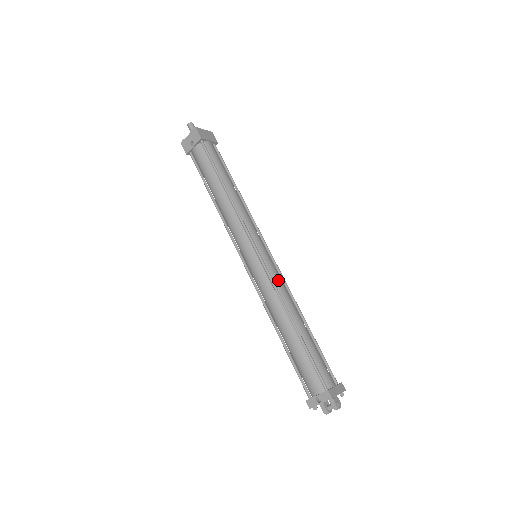
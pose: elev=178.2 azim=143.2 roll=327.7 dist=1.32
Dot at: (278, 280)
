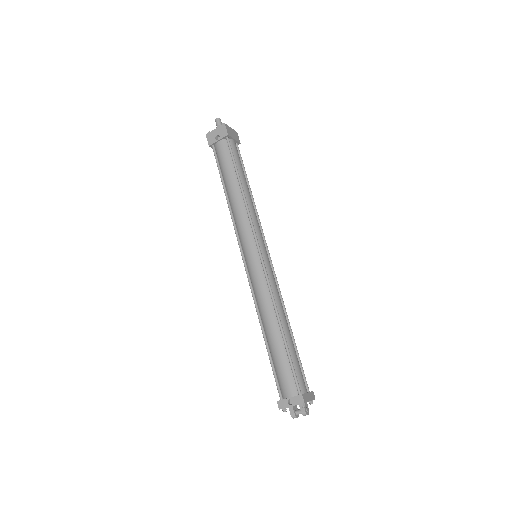
Dot at: (273, 283)
